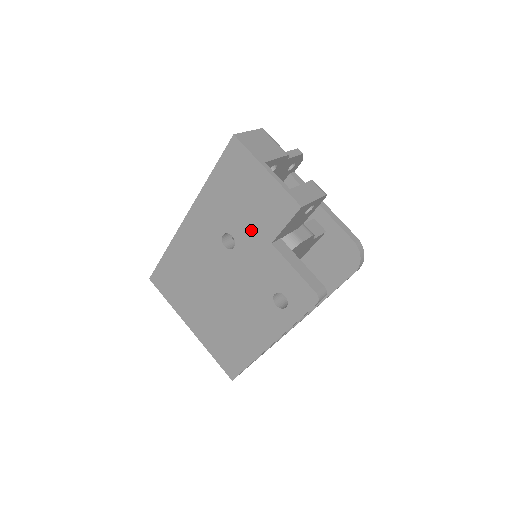
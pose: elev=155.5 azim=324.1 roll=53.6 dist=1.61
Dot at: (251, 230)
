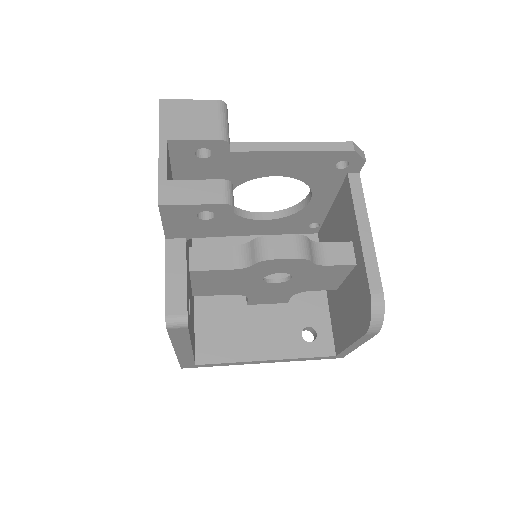
Dot at: occluded
